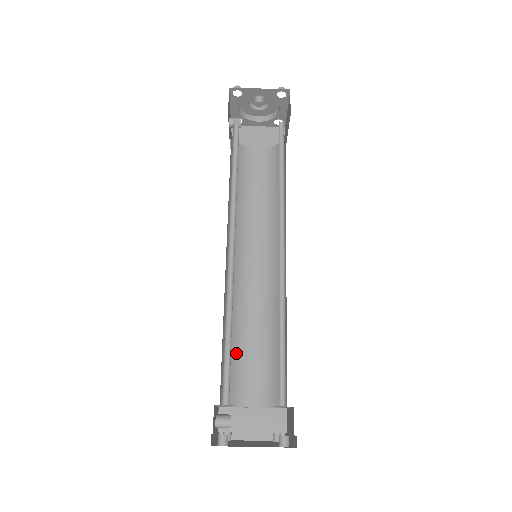
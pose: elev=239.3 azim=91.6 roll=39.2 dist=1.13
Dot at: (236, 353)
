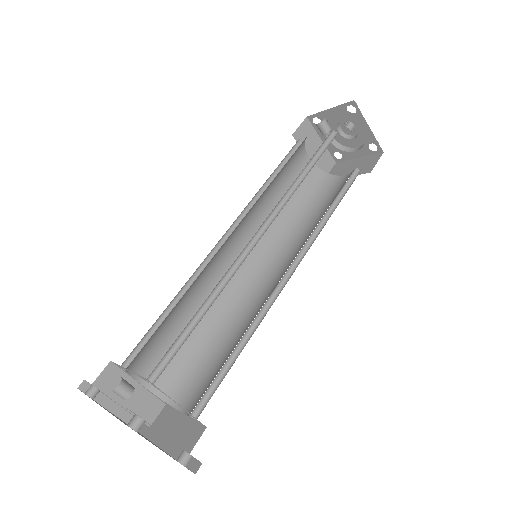
Dot at: (167, 323)
